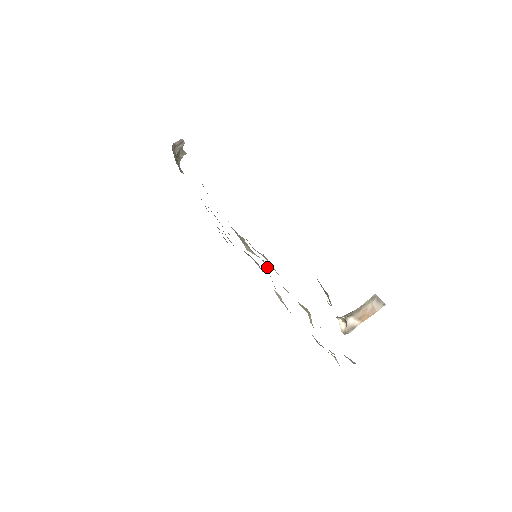
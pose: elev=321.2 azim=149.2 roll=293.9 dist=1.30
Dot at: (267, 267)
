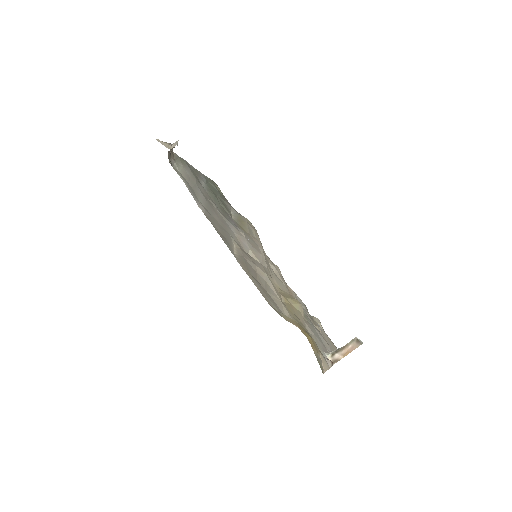
Dot at: (266, 266)
